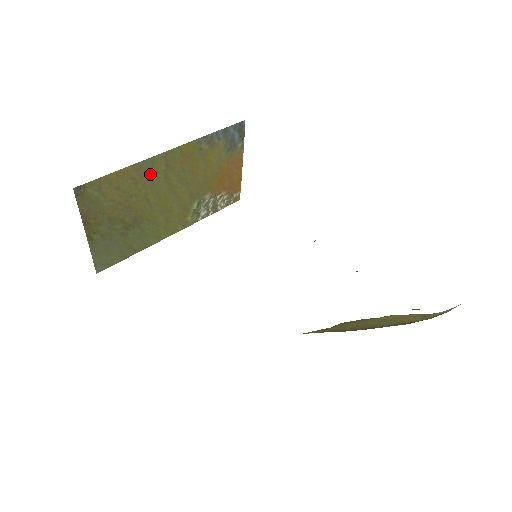
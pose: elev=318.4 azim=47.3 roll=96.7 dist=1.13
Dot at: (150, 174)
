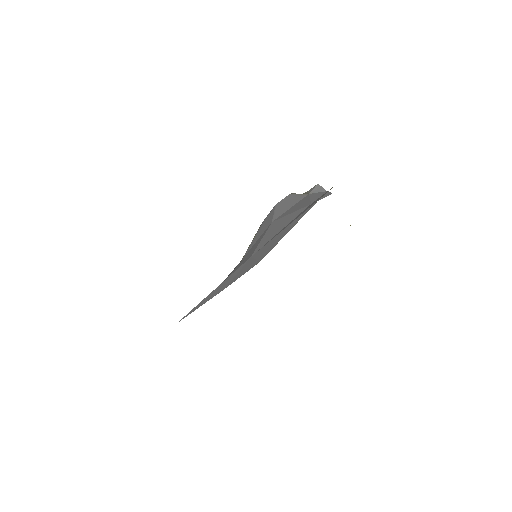
Dot at: occluded
